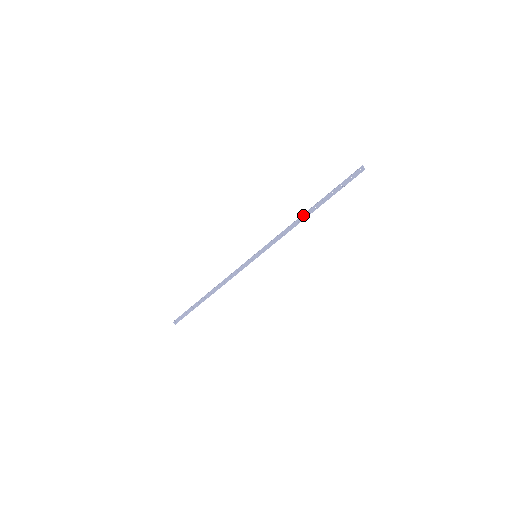
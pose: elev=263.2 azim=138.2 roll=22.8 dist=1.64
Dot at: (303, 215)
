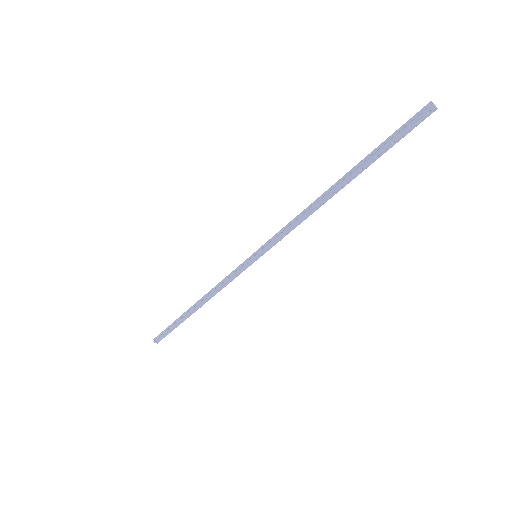
Dot at: (327, 195)
